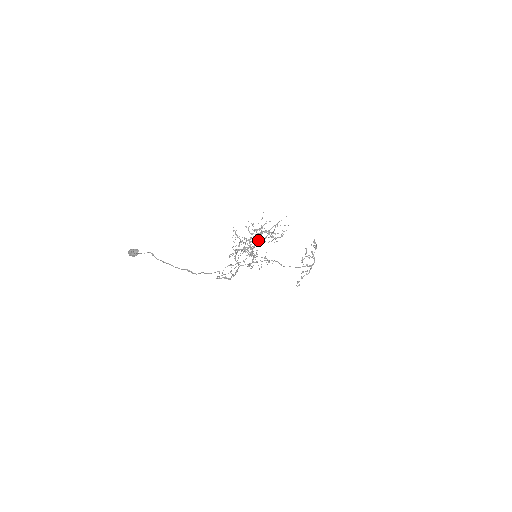
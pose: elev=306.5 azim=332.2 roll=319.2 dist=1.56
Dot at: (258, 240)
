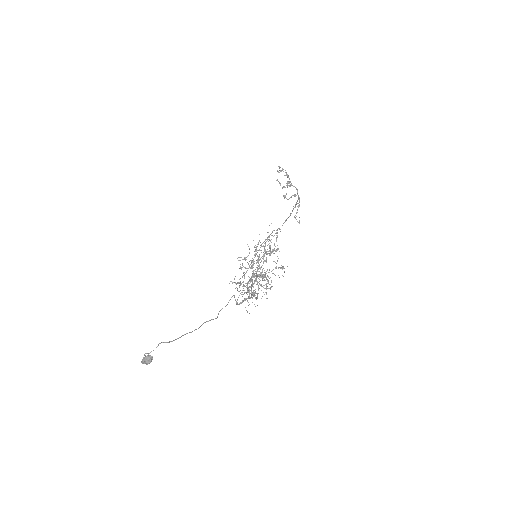
Dot at: (261, 266)
